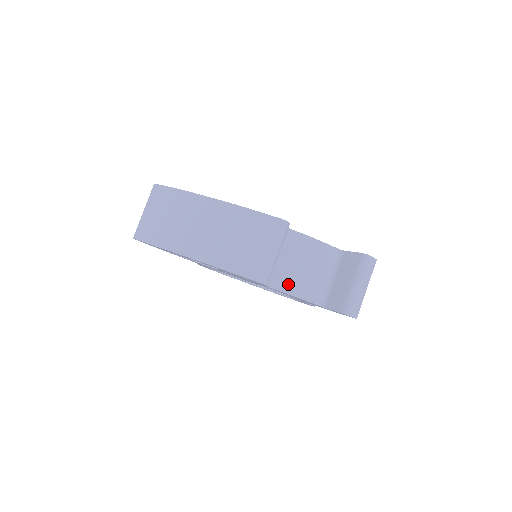
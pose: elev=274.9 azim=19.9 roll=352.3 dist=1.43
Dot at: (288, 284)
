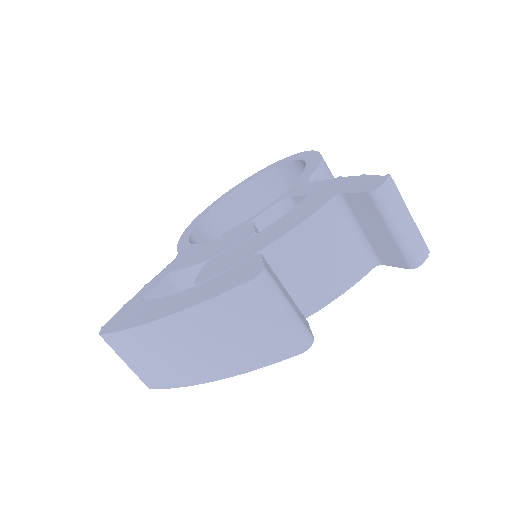
Dot at: (325, 292)
